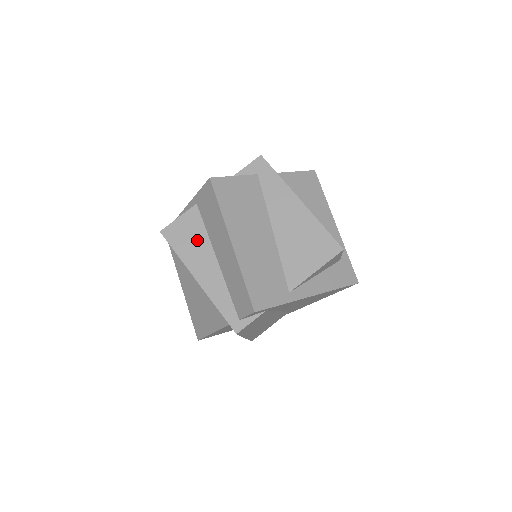
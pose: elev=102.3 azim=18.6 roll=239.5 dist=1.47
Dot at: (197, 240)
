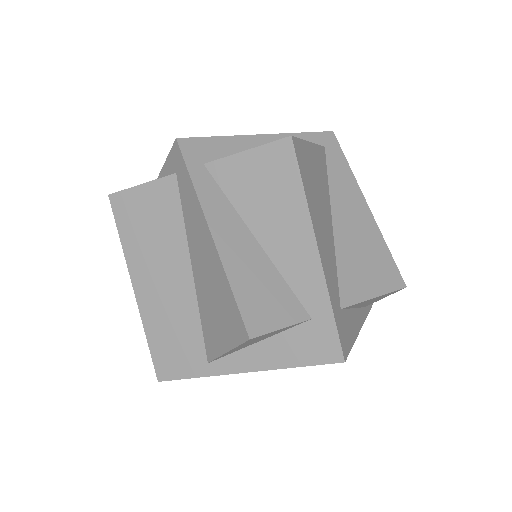
Dot at: occluded
